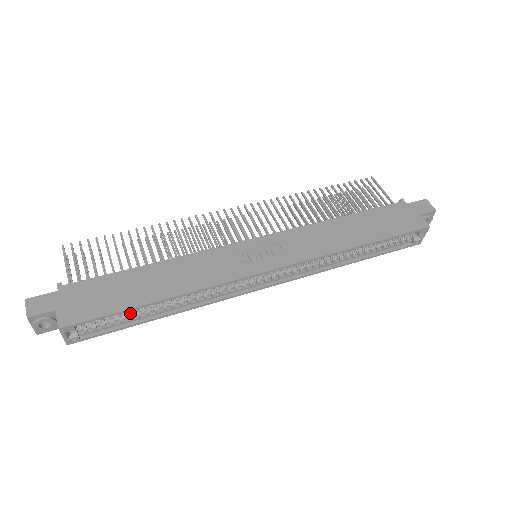
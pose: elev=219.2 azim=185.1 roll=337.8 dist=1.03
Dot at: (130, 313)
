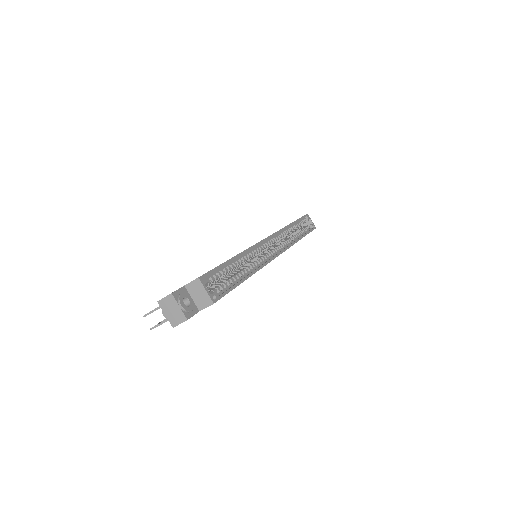
Dot at: (228, 278)
